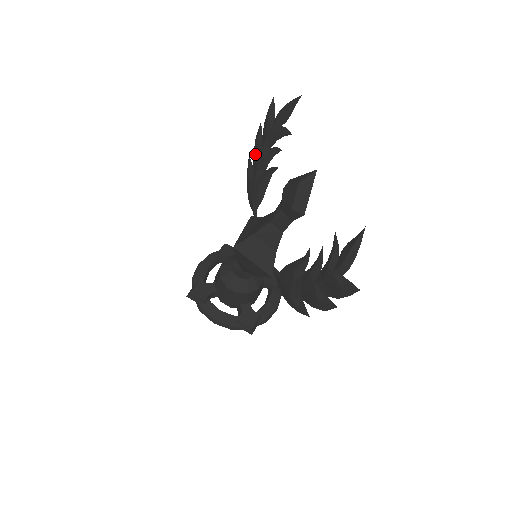
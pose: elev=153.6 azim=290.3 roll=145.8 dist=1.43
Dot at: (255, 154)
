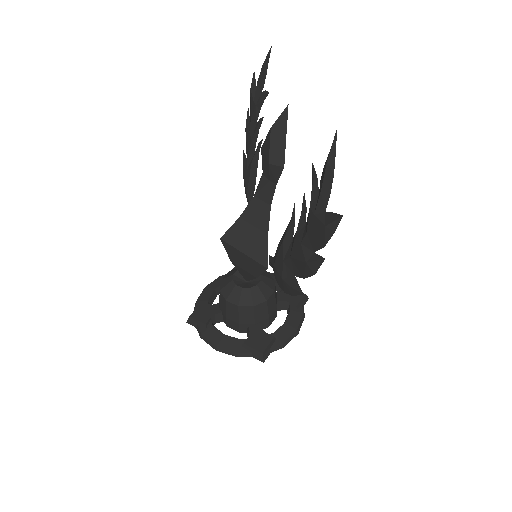
Dot at: (246, 142)
